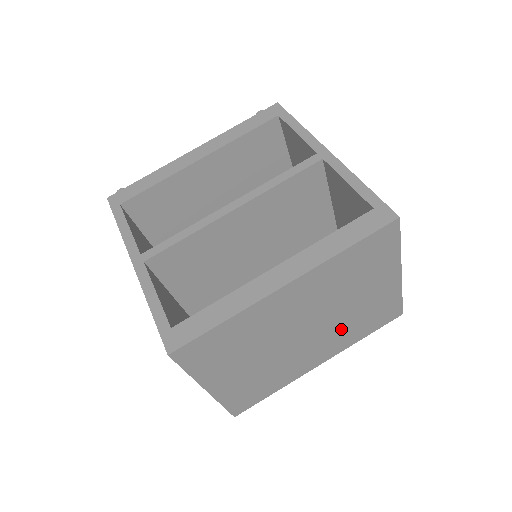
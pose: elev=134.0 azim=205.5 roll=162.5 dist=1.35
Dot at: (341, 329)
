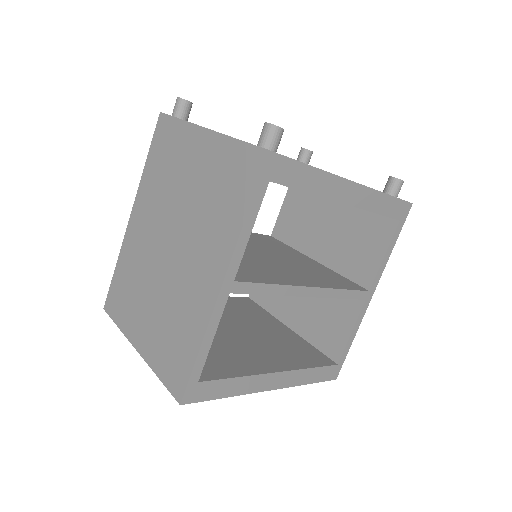
Dot at: occluded
